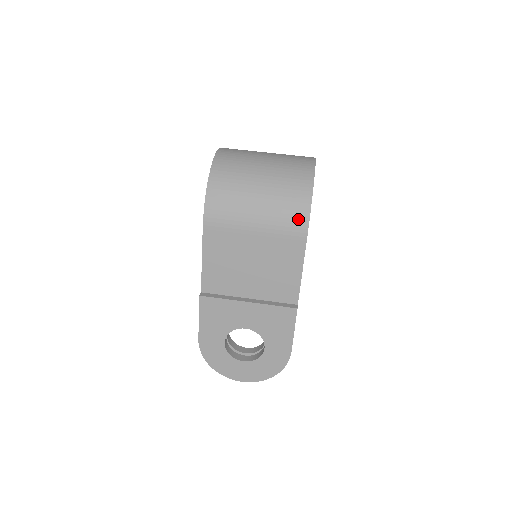
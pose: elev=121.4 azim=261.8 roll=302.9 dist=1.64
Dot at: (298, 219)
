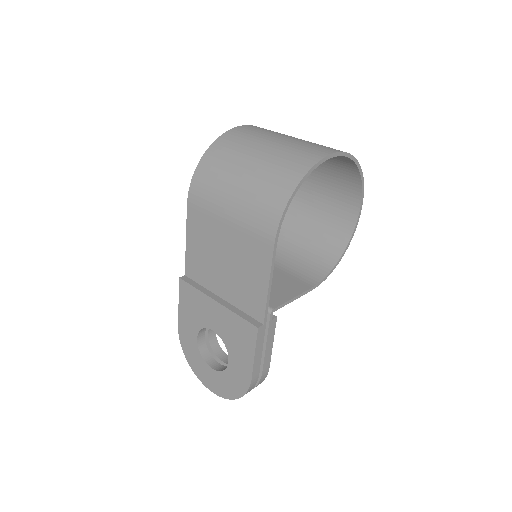
Dot at: (269, 217)
